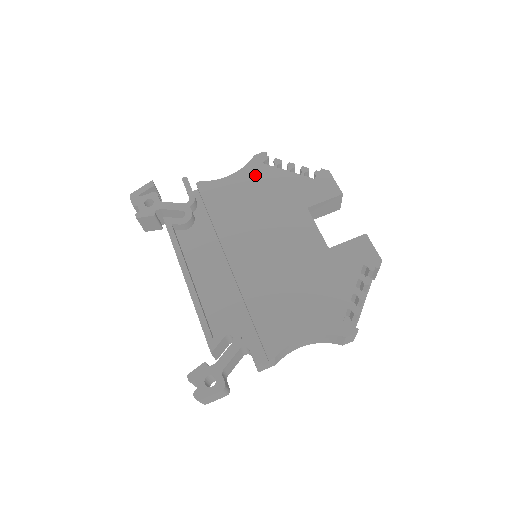
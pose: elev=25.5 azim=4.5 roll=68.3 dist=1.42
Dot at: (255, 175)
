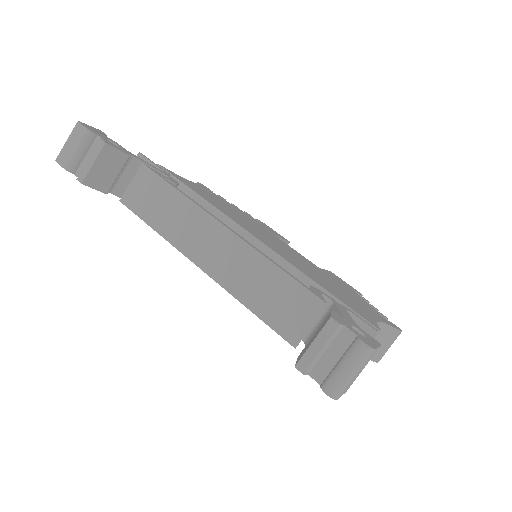
Dot at: (212, 193)
